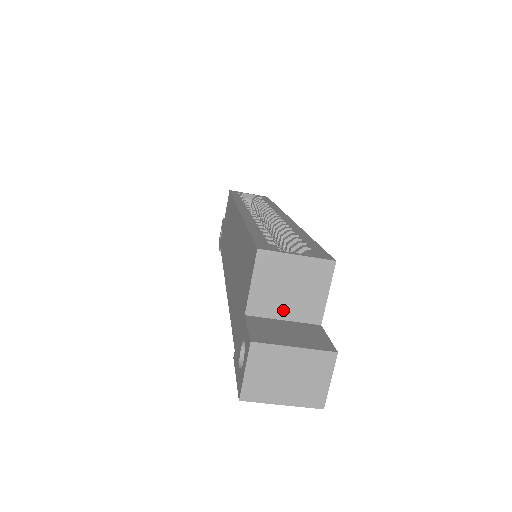
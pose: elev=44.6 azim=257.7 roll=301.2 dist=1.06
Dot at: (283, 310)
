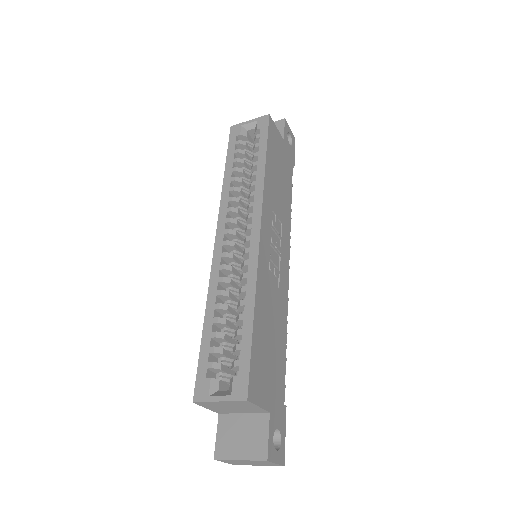
Dot at: (238, 411)
